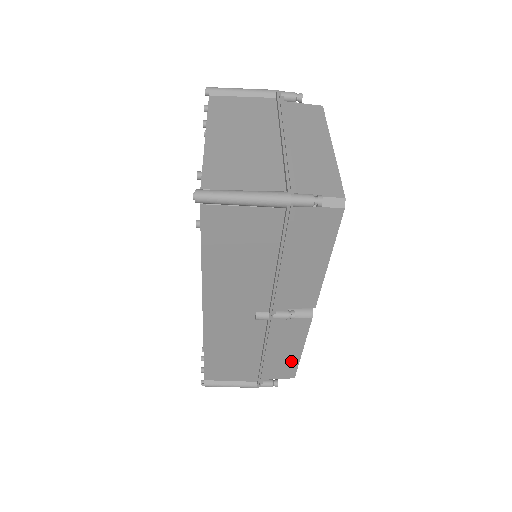
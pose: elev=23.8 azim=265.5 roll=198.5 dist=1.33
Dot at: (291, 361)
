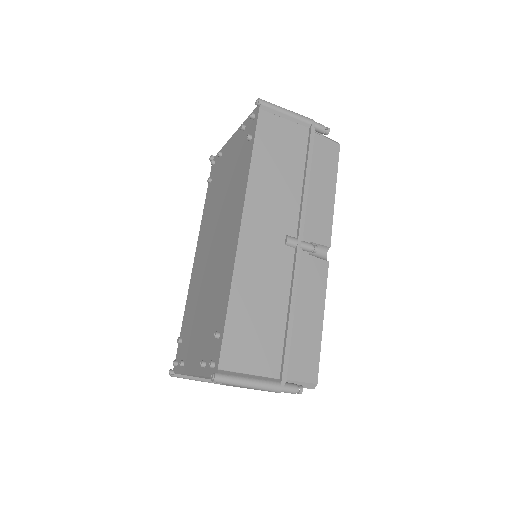
Dot at: (313, 340)
